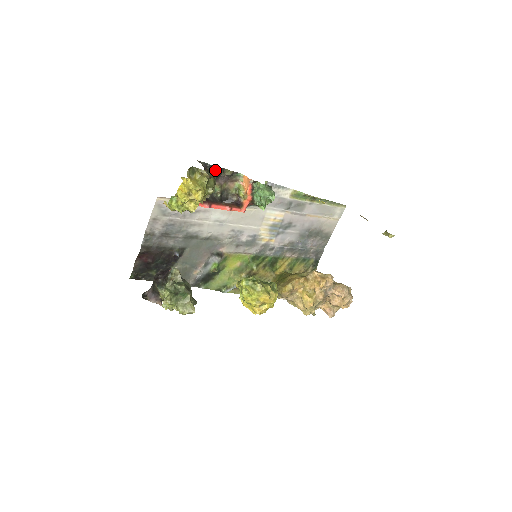
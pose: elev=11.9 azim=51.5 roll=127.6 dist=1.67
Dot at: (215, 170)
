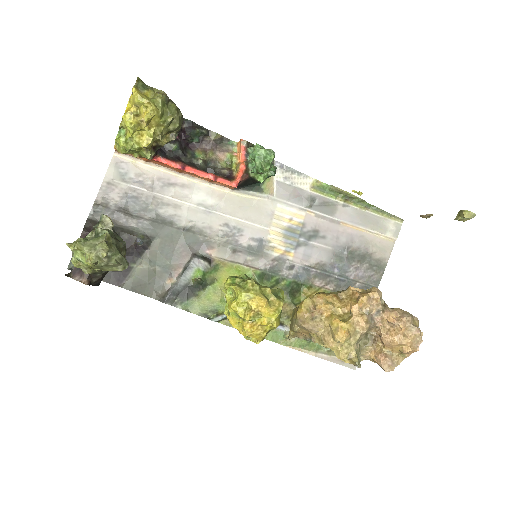
Dot at: (195, 127)
